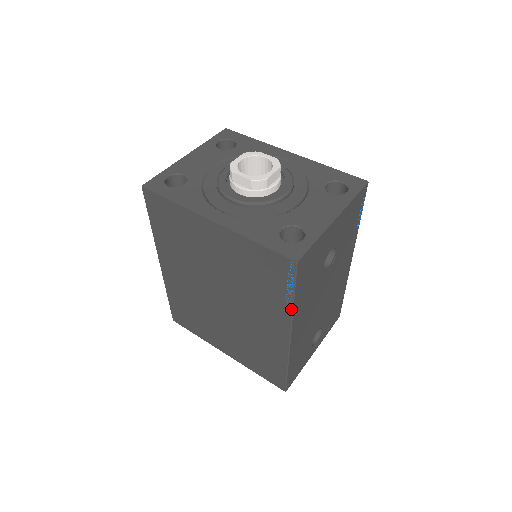
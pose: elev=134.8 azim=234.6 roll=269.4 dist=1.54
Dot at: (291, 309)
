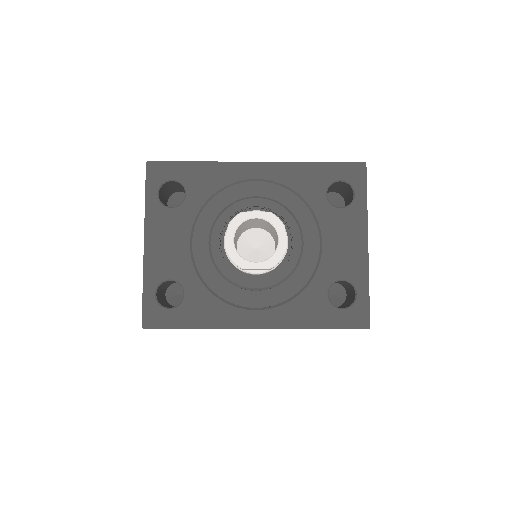
Dot at: occluded
